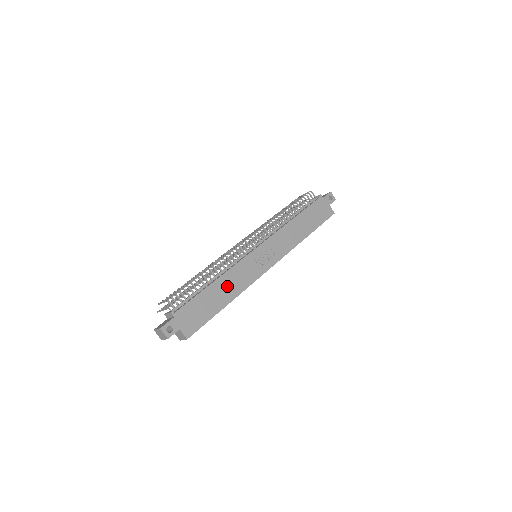
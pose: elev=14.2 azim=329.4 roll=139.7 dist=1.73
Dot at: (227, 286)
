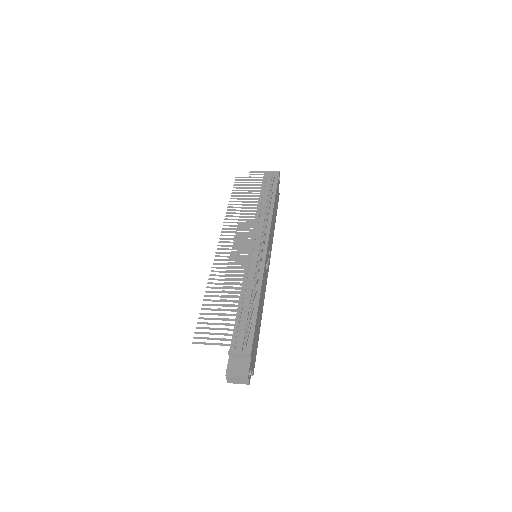
Dot at: (261, 303)
